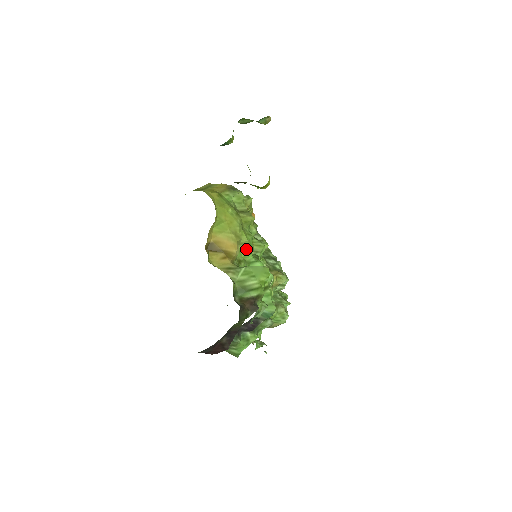
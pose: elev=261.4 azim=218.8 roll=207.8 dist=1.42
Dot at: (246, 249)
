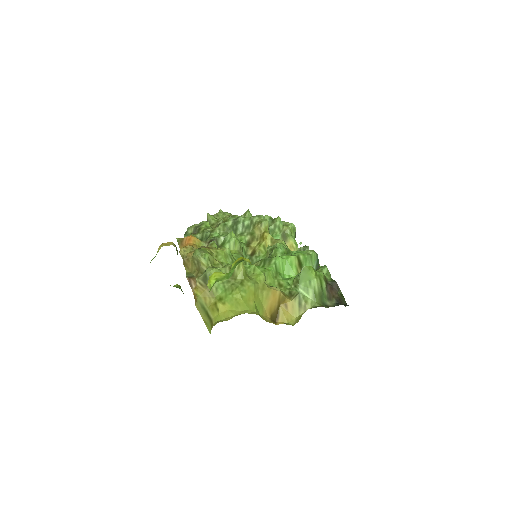
Dot at: (268, 276)
